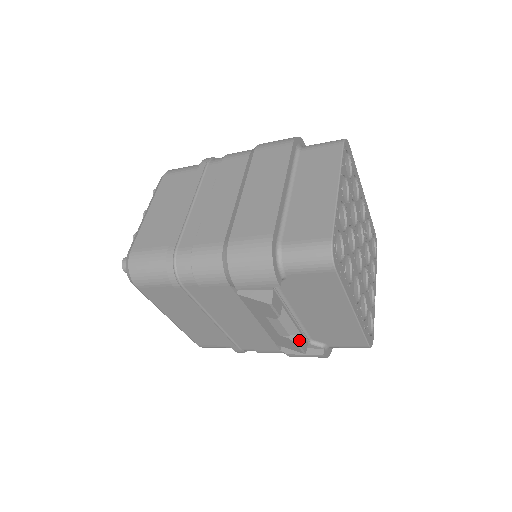
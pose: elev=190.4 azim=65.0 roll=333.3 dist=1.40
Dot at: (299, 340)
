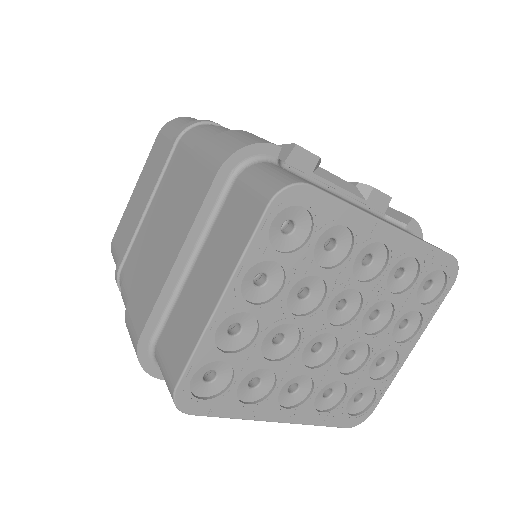
Dot at: occluded
